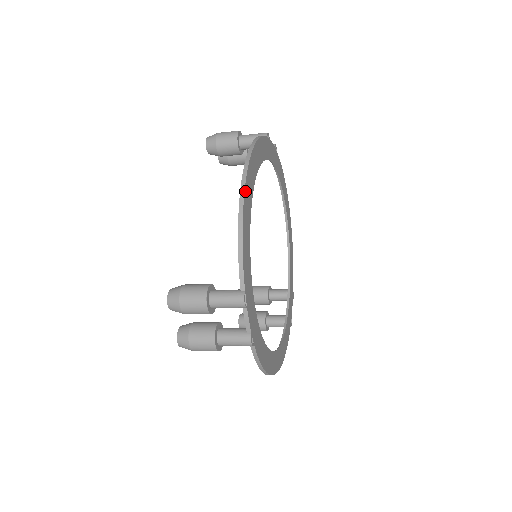
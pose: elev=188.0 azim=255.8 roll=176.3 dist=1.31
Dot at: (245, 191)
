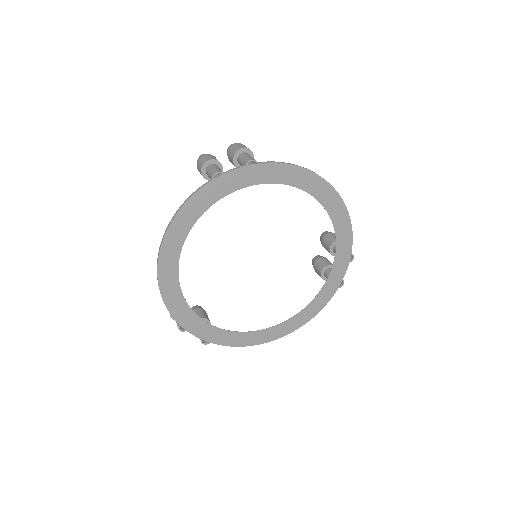
Dot at: (159, 268)
